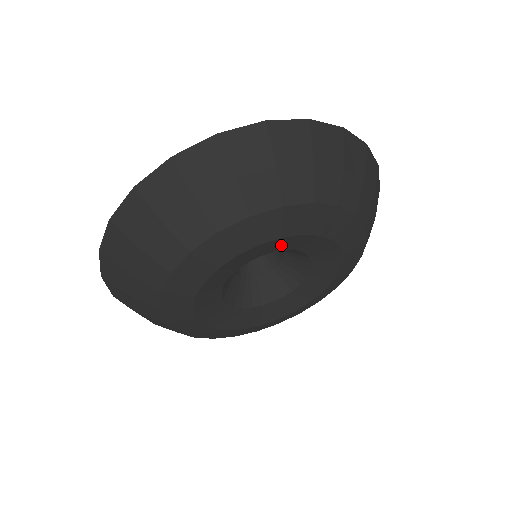
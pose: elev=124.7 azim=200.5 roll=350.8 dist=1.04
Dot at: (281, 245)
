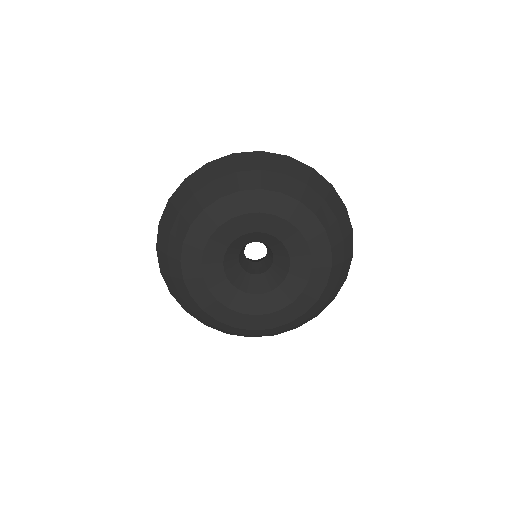
Dot at: (239, 227)
